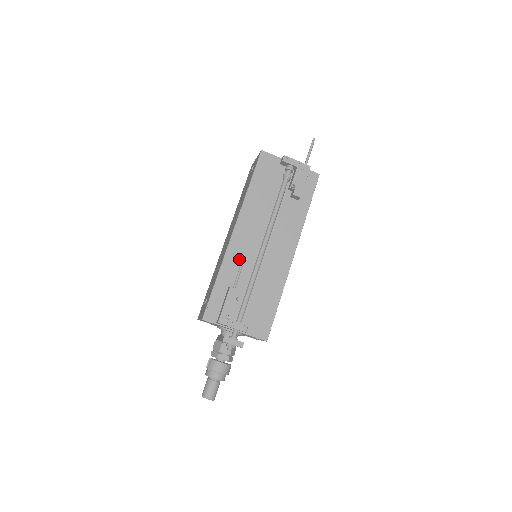
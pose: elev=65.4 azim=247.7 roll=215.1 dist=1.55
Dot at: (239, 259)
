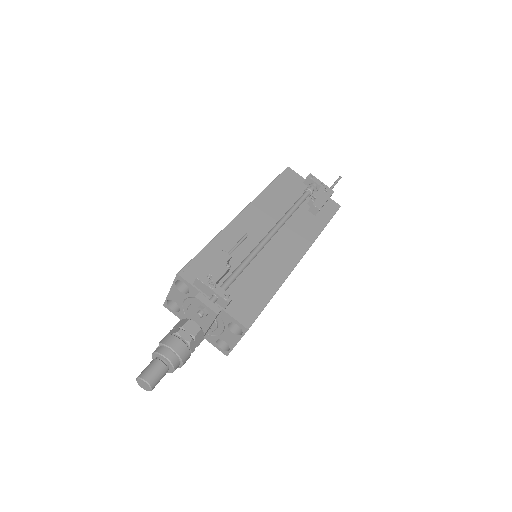
Dot at: (240, 237)
